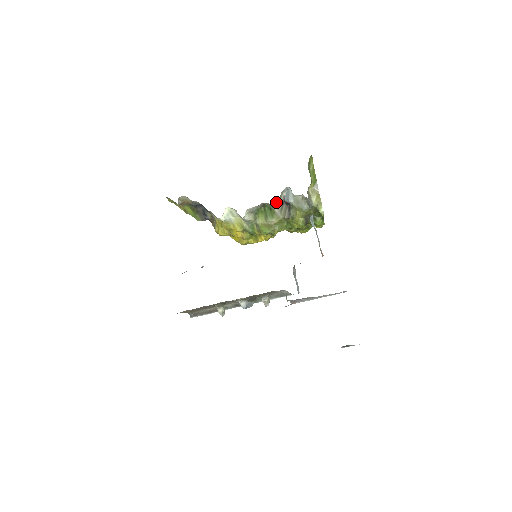
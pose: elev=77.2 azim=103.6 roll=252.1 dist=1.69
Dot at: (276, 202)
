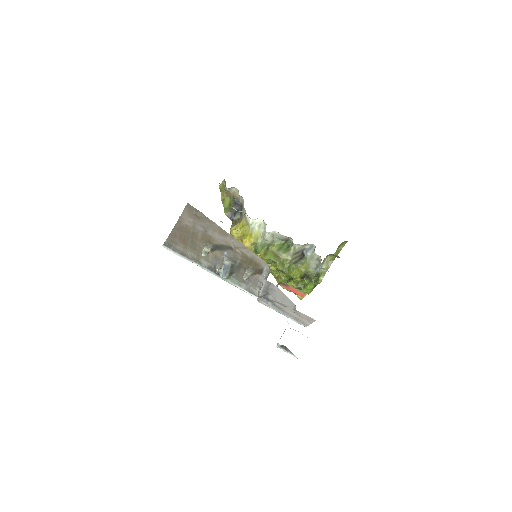
Dot at: (298, 245)
